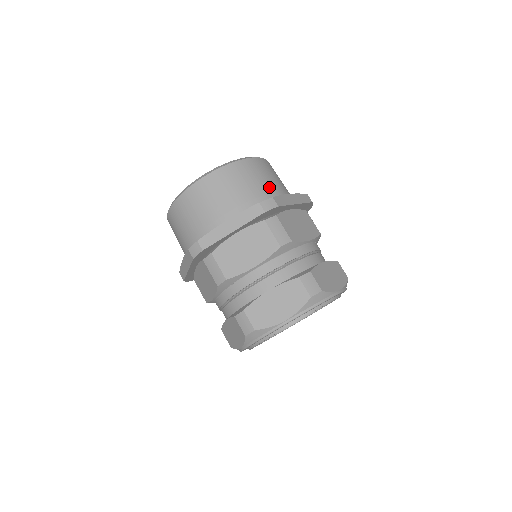
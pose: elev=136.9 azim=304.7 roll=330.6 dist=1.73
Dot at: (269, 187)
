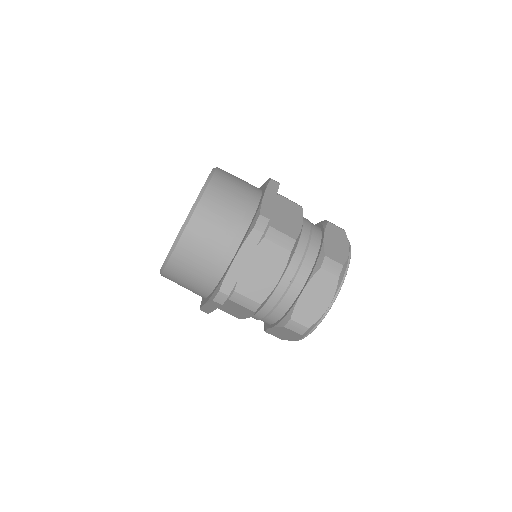
Dot at: occluded
